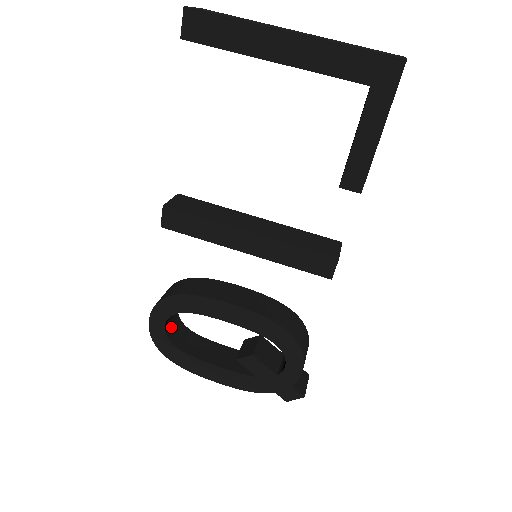
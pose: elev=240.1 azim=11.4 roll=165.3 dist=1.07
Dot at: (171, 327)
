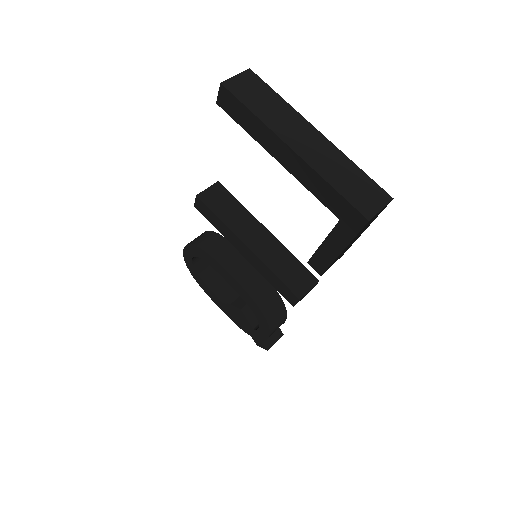
Dot at: (199, 258)
